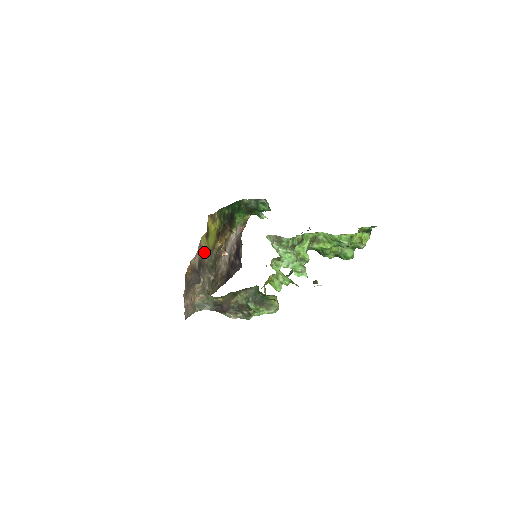
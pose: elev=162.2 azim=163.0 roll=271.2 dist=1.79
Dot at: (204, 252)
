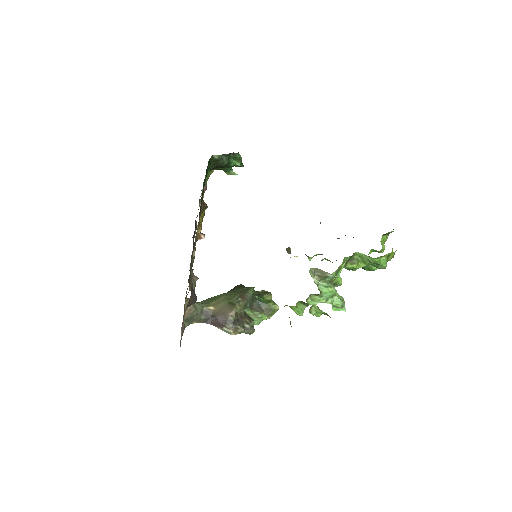
Dot at: occluded
